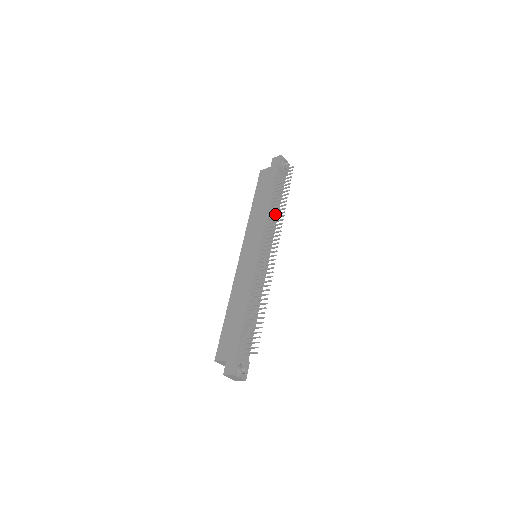
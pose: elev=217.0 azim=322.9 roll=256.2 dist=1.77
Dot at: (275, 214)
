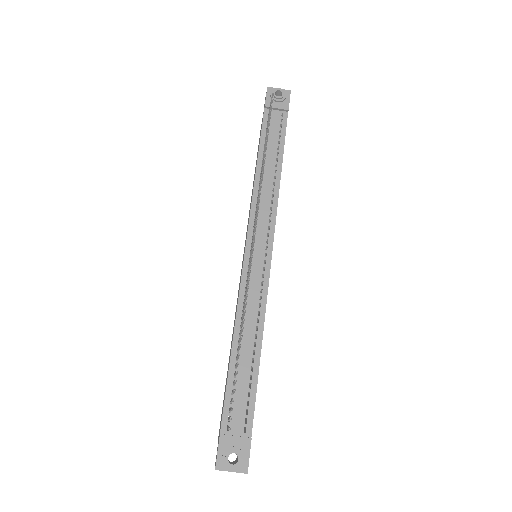
Dot at: occluded
